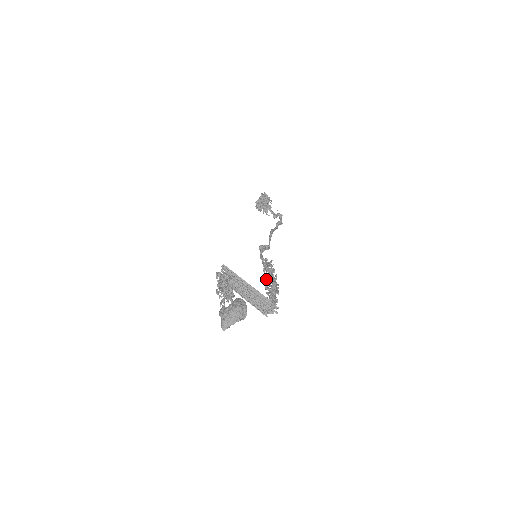
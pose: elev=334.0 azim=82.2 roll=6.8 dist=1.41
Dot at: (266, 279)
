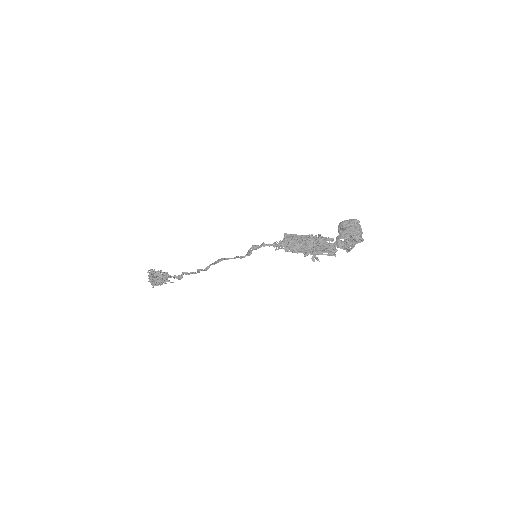
Dot at: occluded
